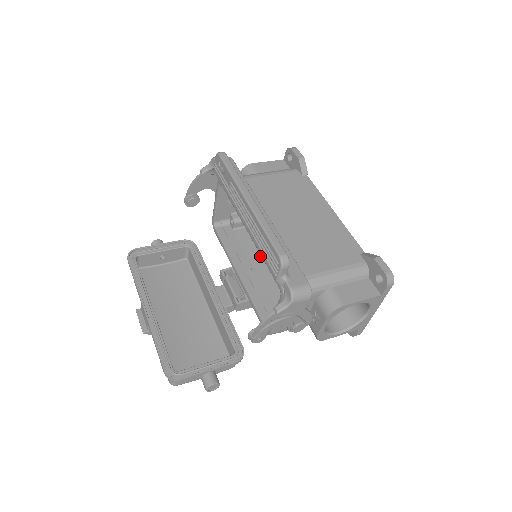
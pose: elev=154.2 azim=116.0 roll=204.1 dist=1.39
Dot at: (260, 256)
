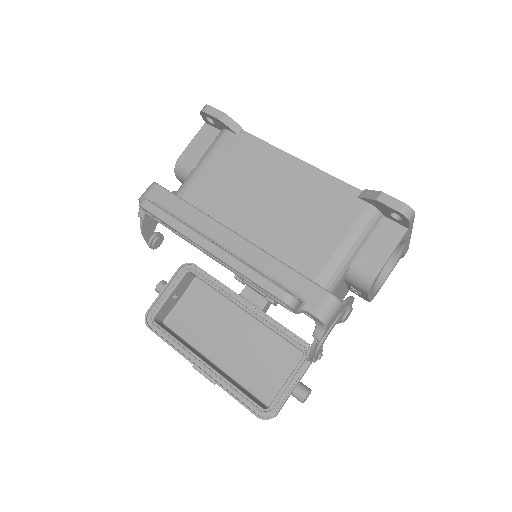
Dot at: occluded
